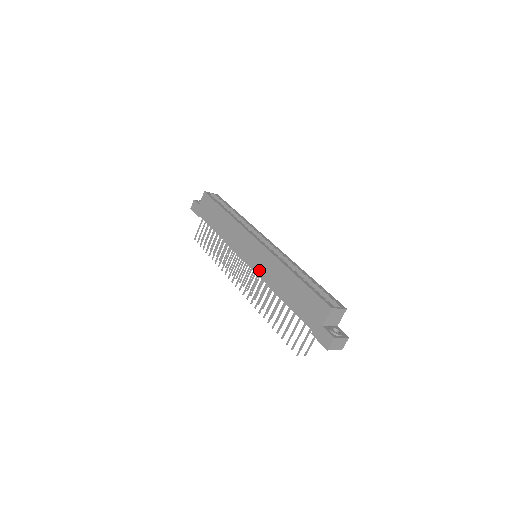
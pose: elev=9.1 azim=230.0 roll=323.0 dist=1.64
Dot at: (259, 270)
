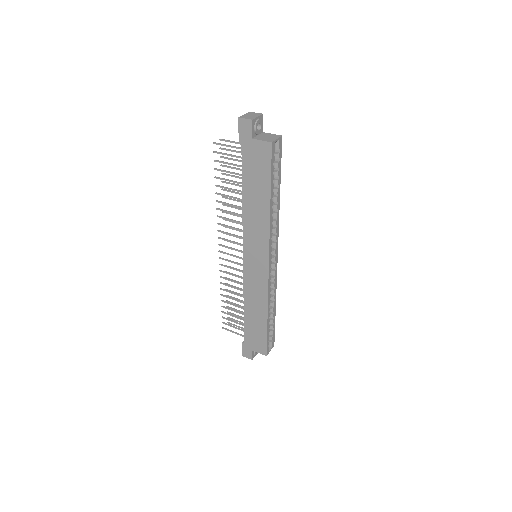
Dot at: (248, 279)
